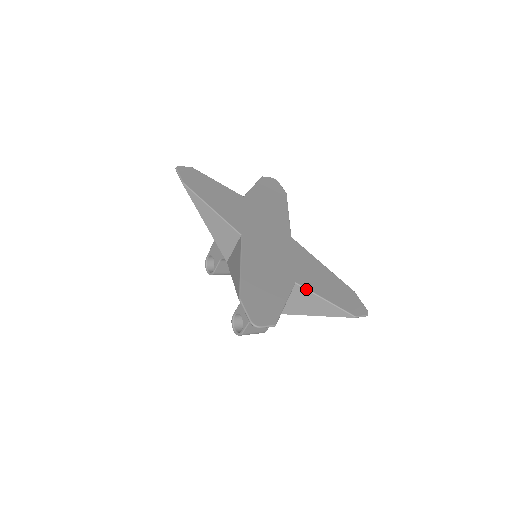
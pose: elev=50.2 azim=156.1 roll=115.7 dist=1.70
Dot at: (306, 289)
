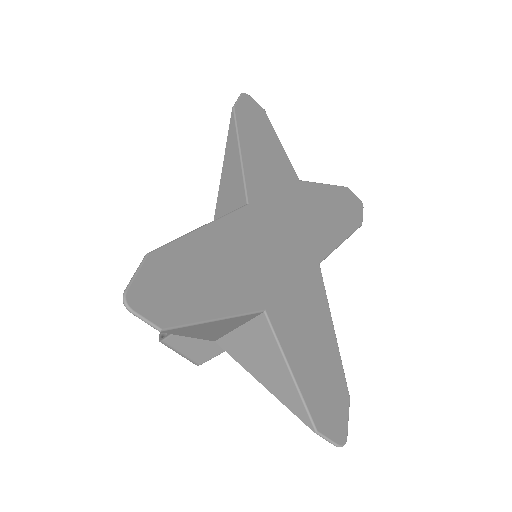
Dot at: (273, 331)
